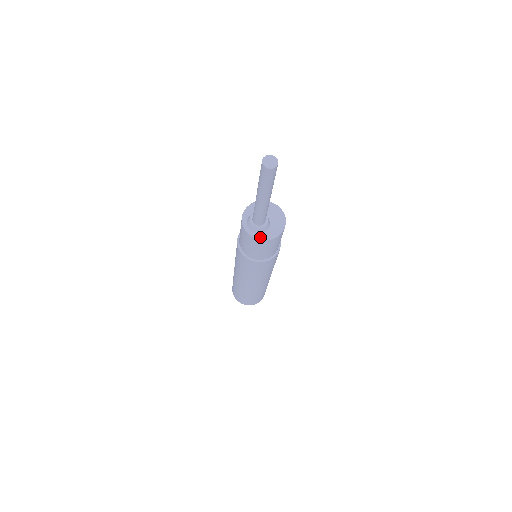
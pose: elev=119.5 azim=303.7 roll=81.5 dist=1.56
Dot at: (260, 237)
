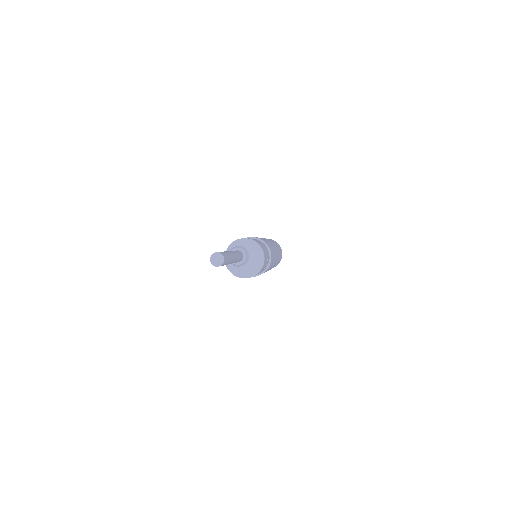
Dot at: (229, 266)
